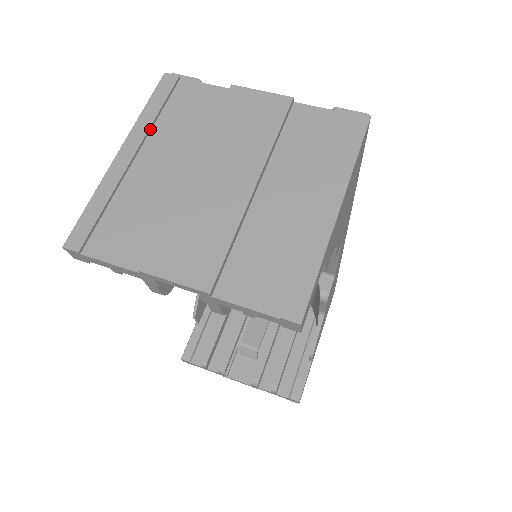
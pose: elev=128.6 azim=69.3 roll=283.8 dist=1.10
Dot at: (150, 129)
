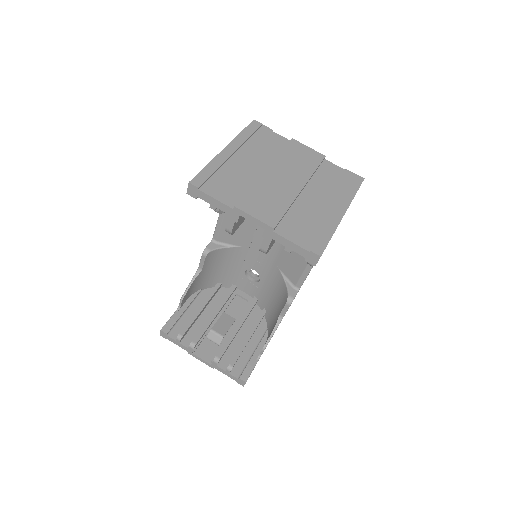
Dot at: (243, 143)
